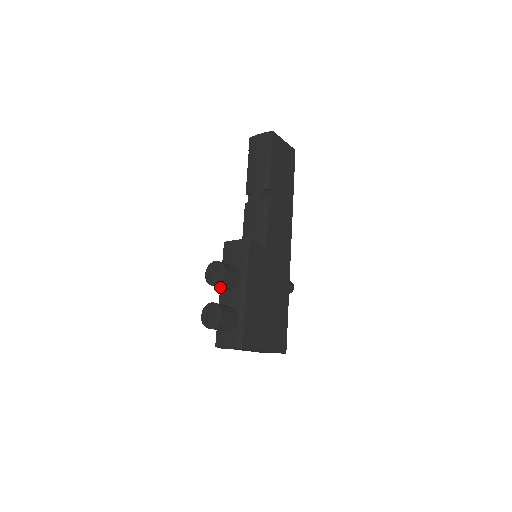
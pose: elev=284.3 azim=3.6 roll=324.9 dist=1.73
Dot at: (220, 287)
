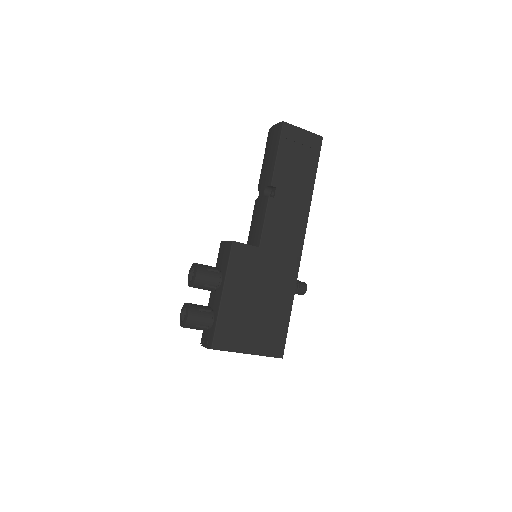
Dot at: (198, 288)
